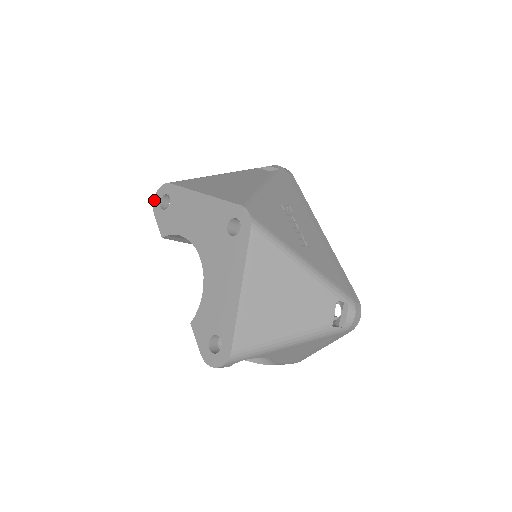
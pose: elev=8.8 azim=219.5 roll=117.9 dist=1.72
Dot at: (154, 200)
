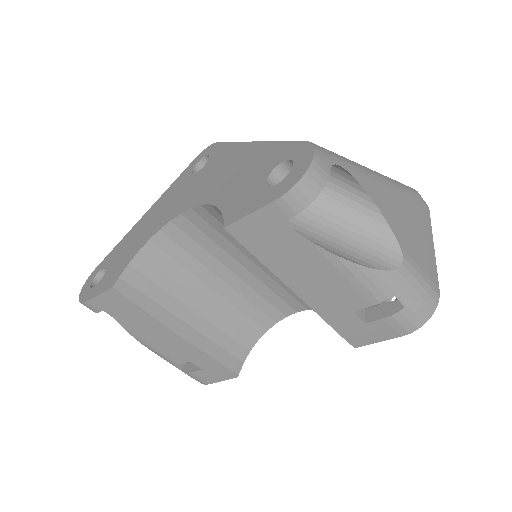
Dot at: (80, 299)
